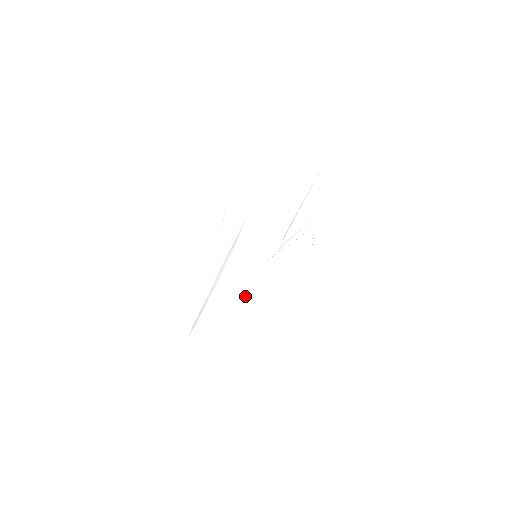
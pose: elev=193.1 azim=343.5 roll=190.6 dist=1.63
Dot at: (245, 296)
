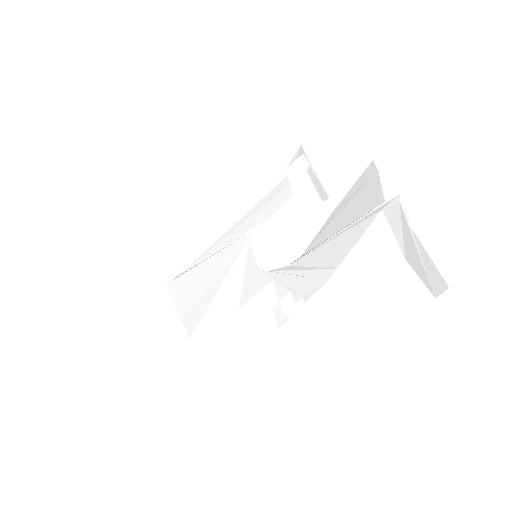
Dot at: (219, 290)
